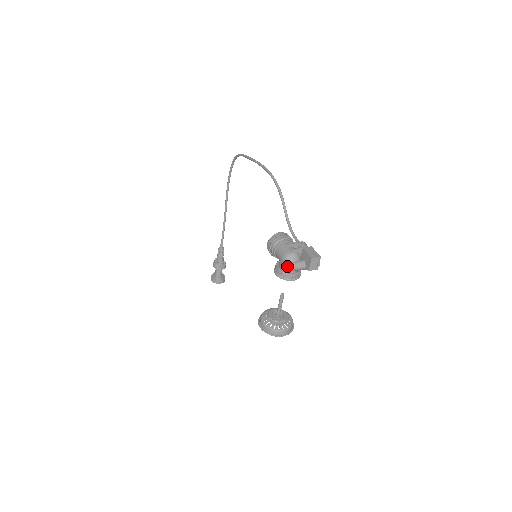
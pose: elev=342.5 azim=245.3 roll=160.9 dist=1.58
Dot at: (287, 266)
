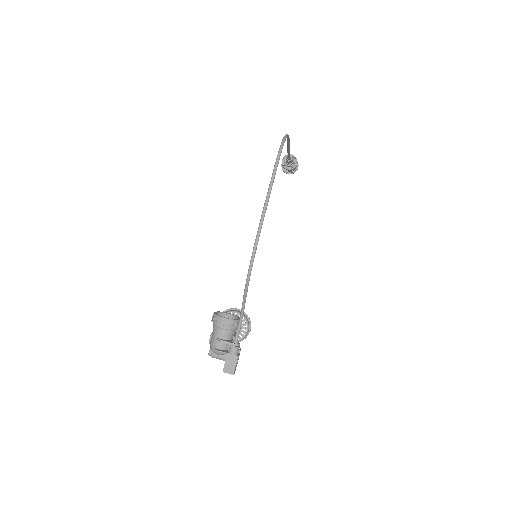
Dot at: (209, 352)
